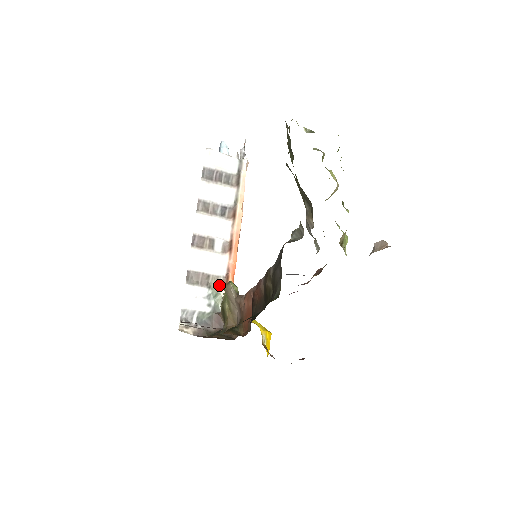
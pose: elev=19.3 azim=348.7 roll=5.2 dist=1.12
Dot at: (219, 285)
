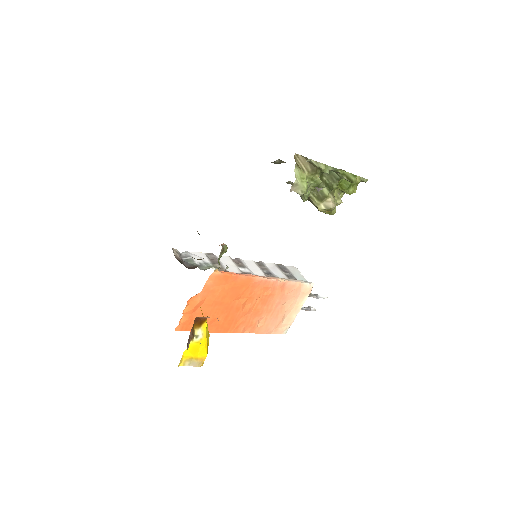
Dot at: (219, 268)
